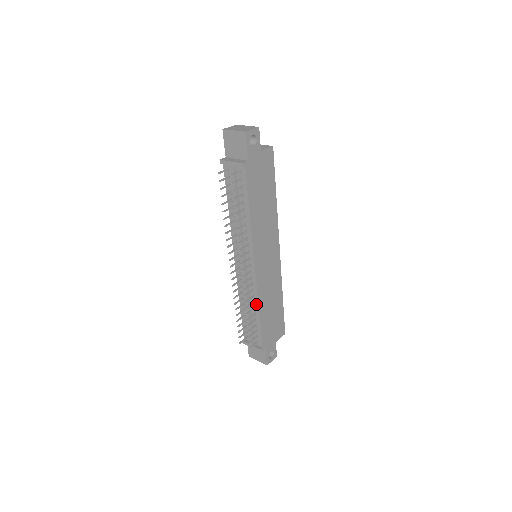
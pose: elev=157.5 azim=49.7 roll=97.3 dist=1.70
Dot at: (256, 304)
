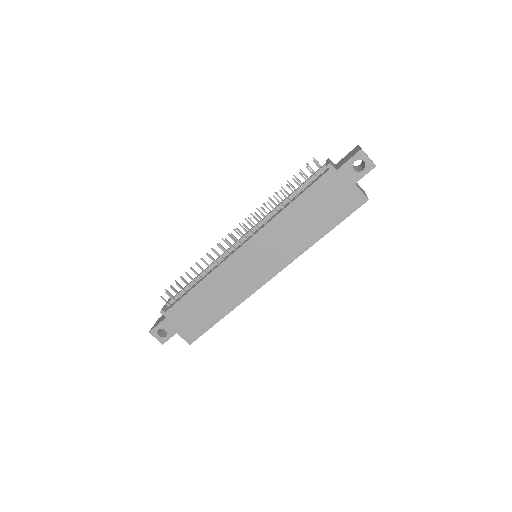
Dot at: (206, 276)
